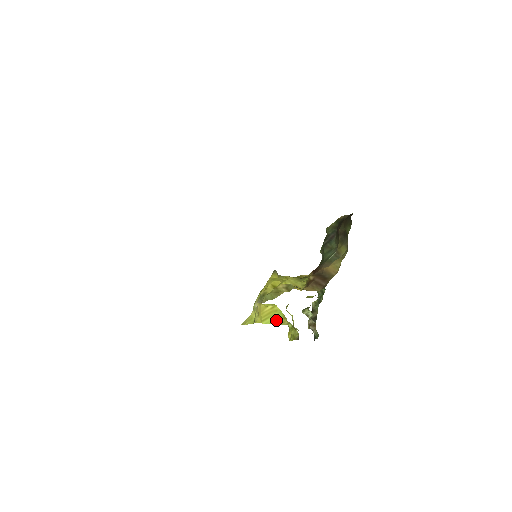
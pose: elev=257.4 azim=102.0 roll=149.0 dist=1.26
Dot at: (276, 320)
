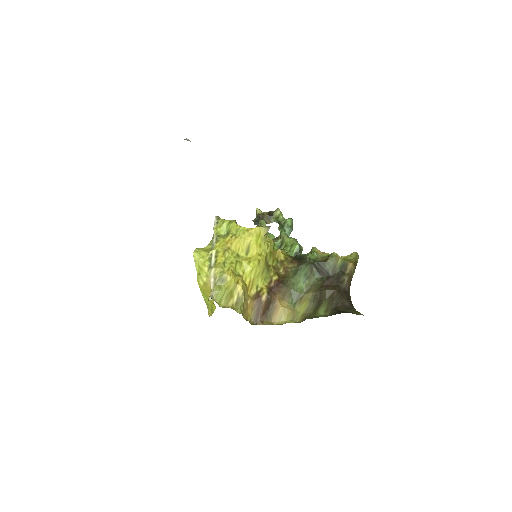
Dot at: (207, 303)
